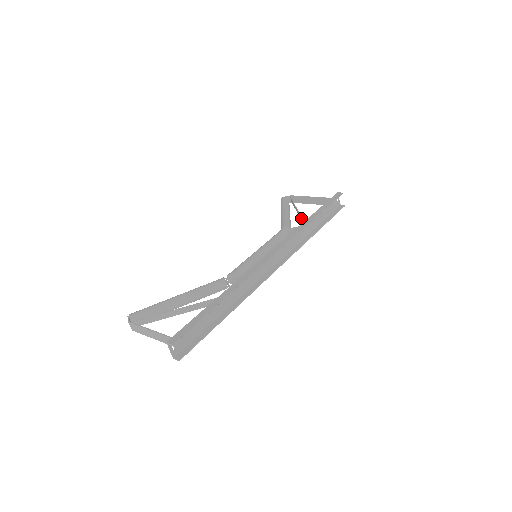
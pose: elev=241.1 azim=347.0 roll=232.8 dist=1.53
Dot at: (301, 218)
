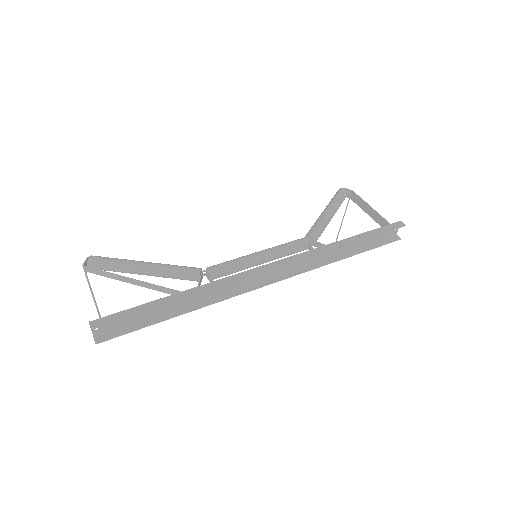
Dot at: occluded
